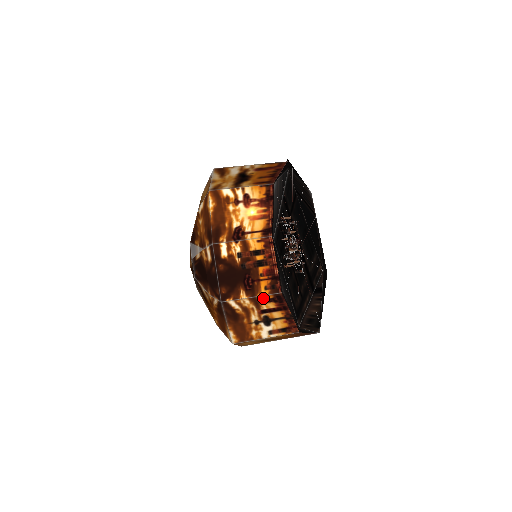
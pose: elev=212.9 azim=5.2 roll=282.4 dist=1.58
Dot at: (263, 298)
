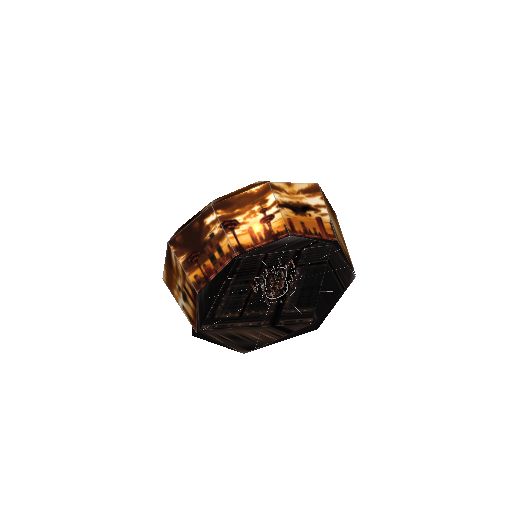
Dot at: (188, 279)
